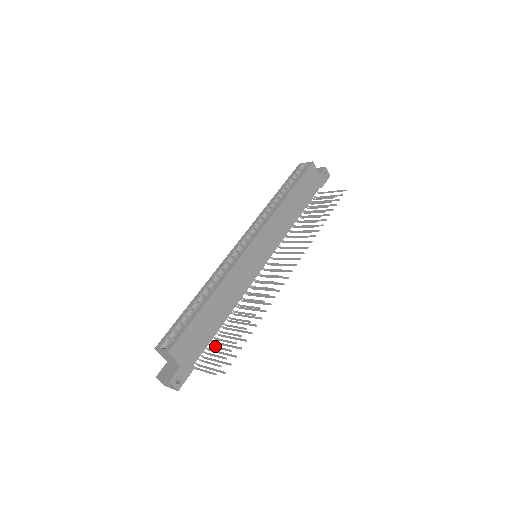
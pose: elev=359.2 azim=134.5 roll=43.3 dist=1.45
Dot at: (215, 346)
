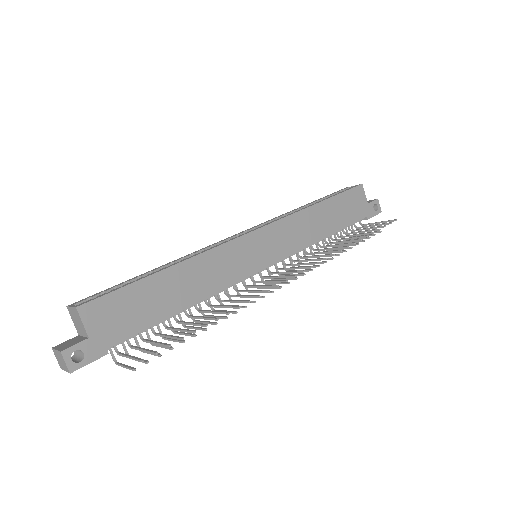
Dot at: occluded
